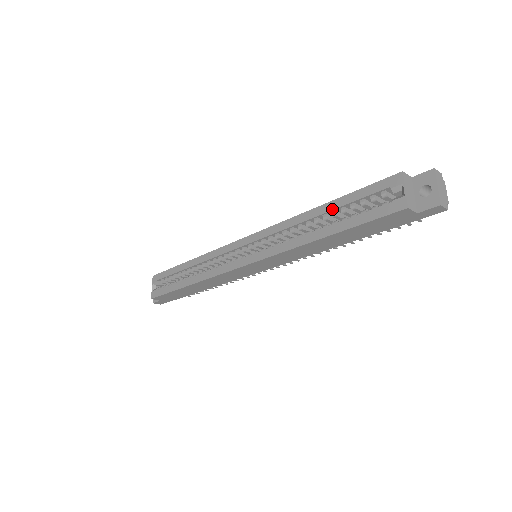
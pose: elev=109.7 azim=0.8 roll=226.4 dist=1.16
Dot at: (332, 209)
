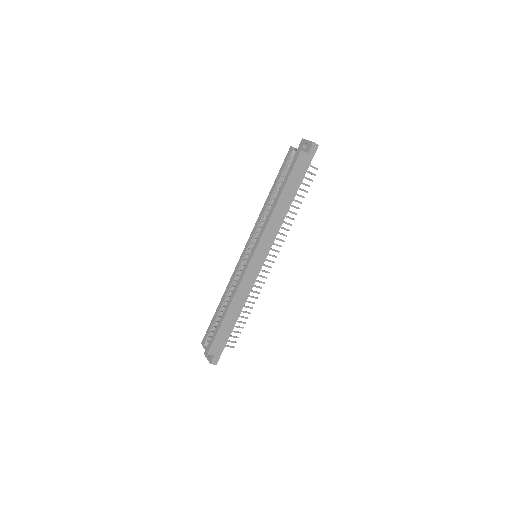
Dot at: (275, 187)
